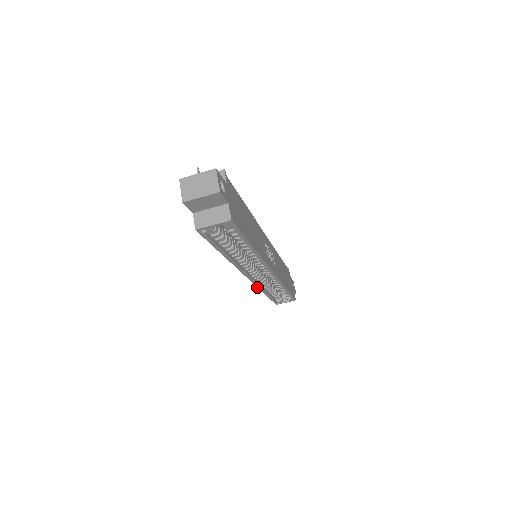
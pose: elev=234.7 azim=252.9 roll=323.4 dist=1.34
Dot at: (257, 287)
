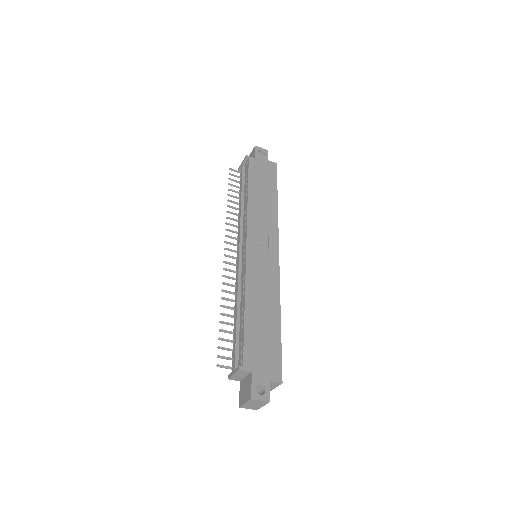
Dot at: occluded
